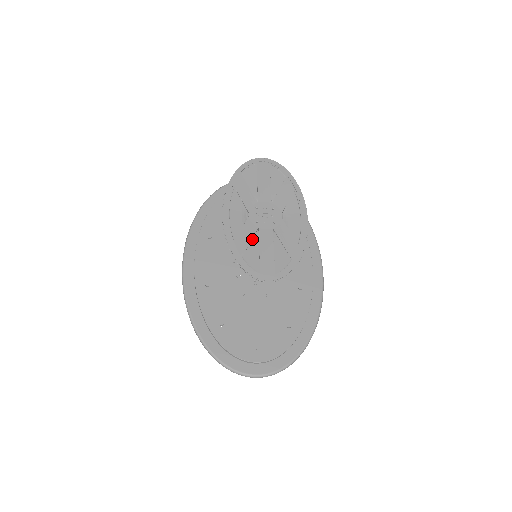
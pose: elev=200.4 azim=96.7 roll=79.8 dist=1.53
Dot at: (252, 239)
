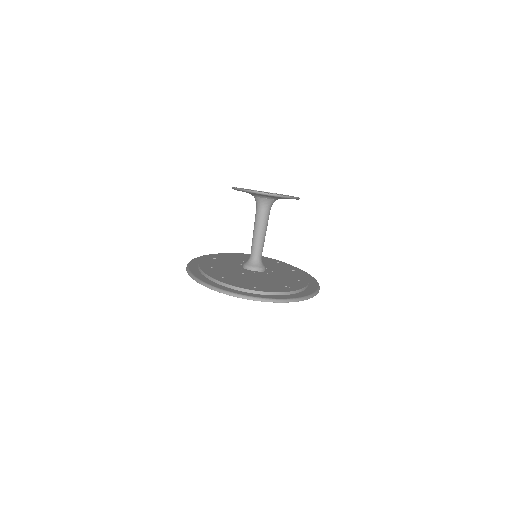
Dot at: occluded
